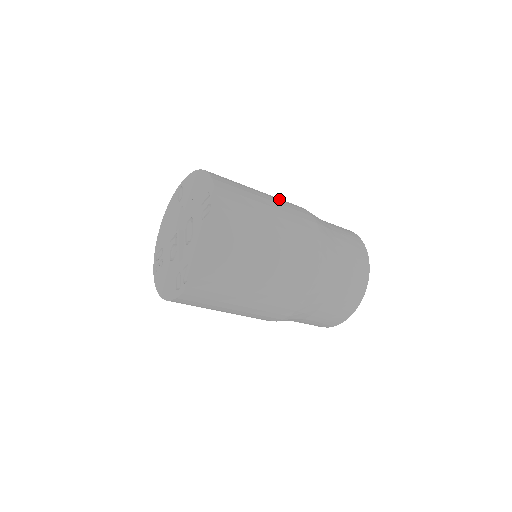
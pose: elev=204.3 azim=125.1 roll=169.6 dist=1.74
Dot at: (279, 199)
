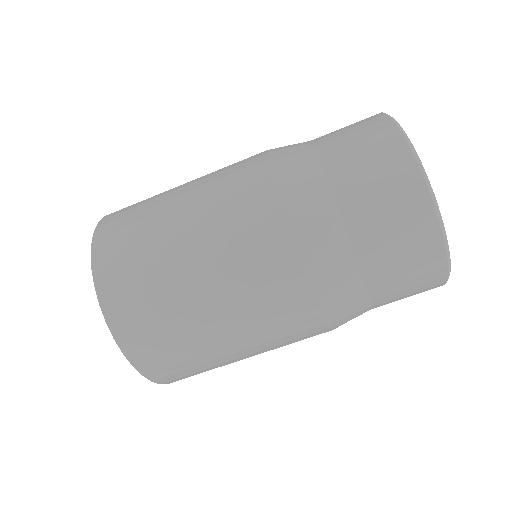
Dot at: occluded
